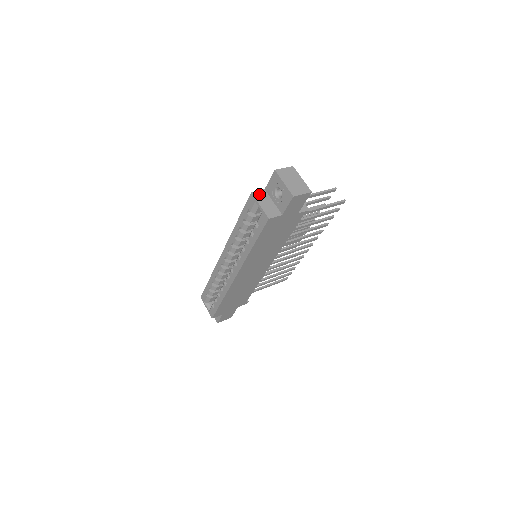
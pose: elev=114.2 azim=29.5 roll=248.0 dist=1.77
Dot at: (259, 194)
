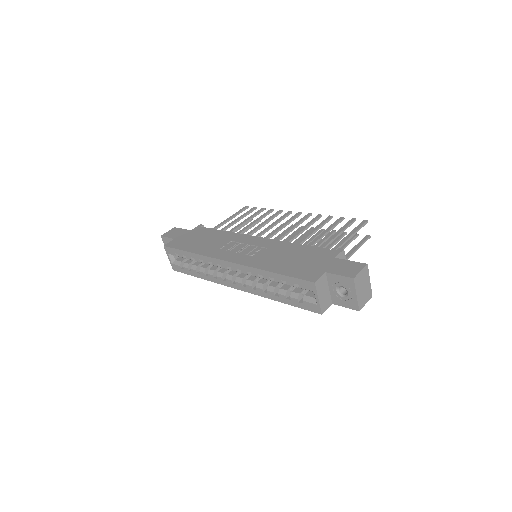
Dot at: (320, 282)
